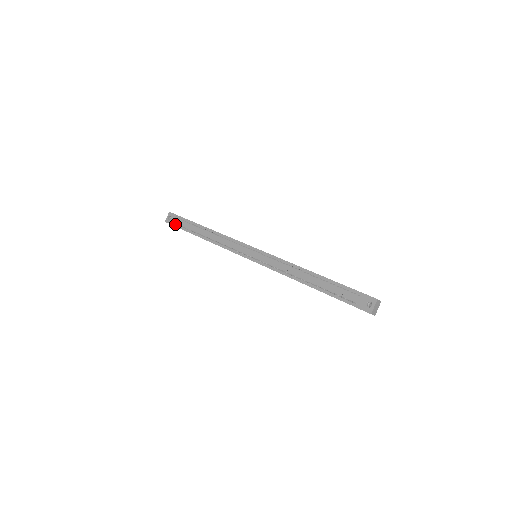
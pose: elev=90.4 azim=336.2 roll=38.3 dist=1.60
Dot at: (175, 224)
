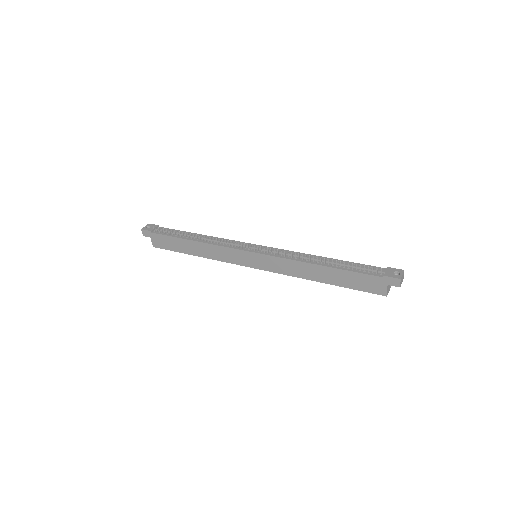
Dot at: (155, 231)
